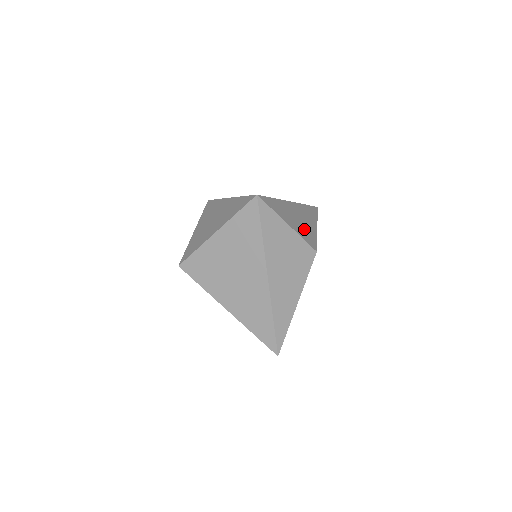
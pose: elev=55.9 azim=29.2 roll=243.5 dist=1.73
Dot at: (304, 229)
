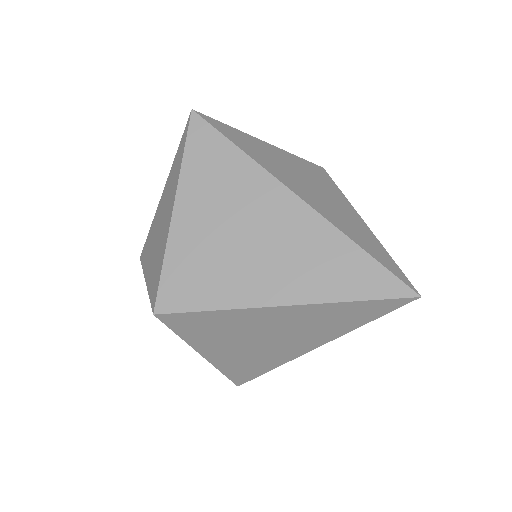
Dot at: occluded
